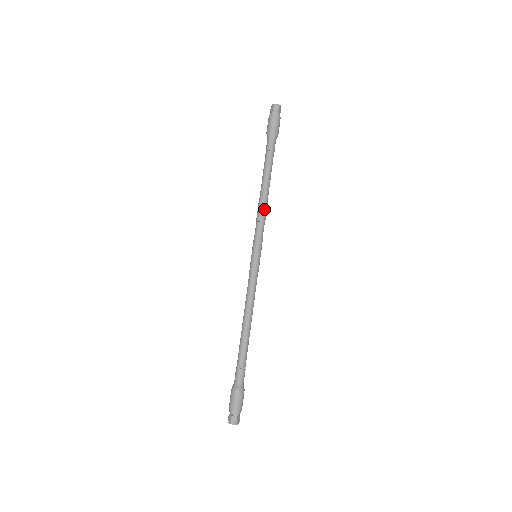
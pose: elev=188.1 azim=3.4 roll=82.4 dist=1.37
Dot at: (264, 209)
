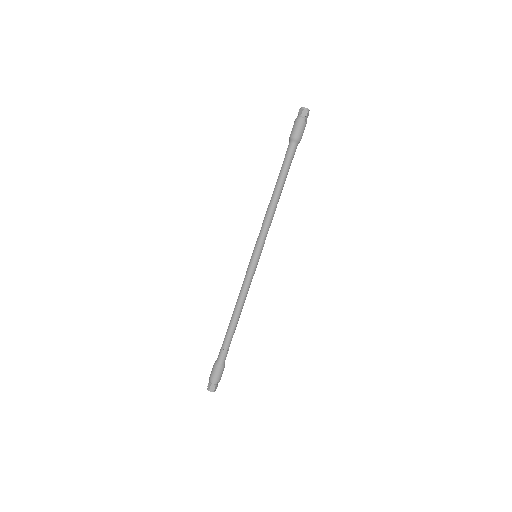
Dot at: occluded
